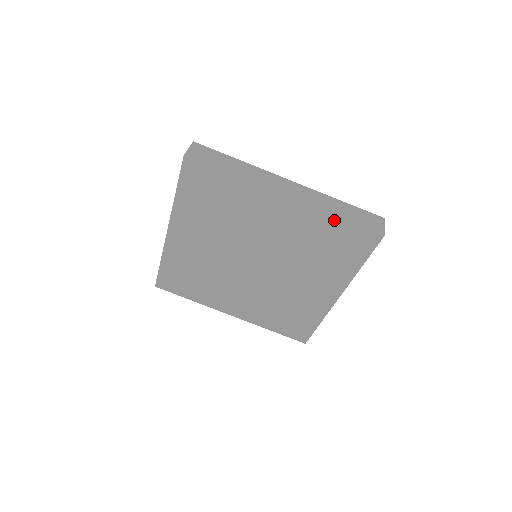
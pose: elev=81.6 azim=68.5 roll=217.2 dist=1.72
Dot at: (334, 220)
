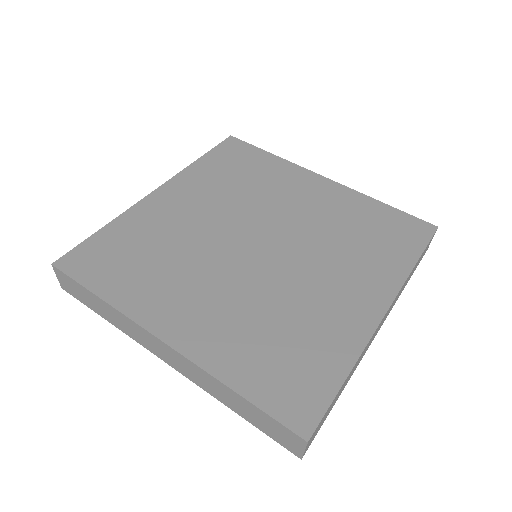
Dot at: (377, 204)
